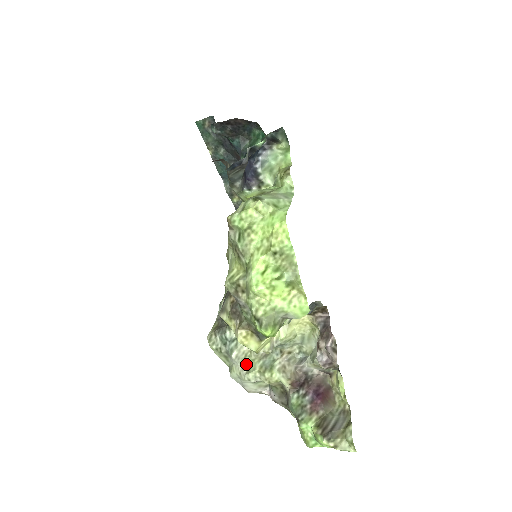
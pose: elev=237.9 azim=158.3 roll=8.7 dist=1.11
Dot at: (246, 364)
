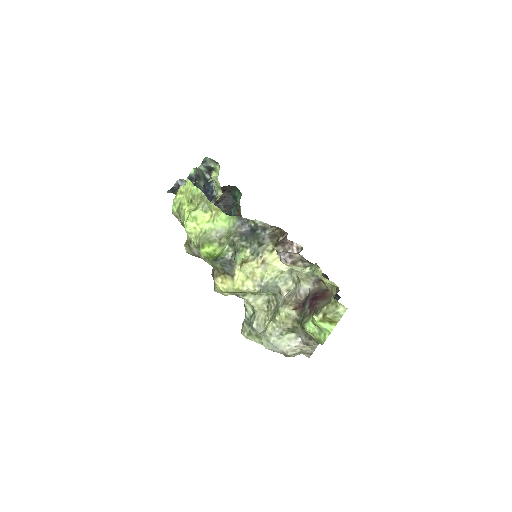
Dot at: (267, 326)
